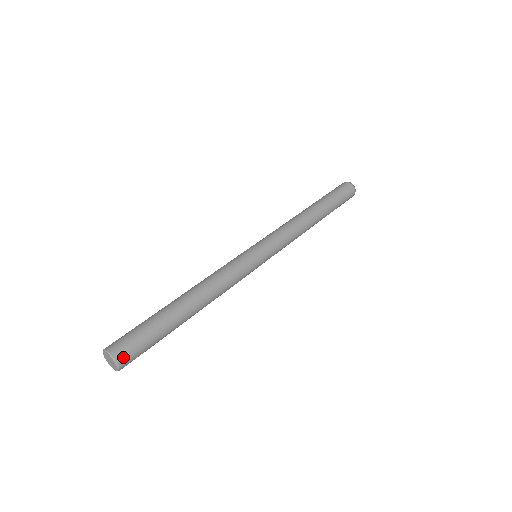
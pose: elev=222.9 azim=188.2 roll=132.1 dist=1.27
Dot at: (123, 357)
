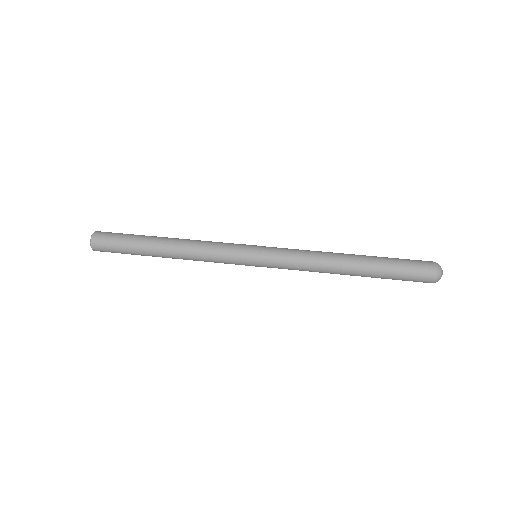
Dot at: (99, 234)
